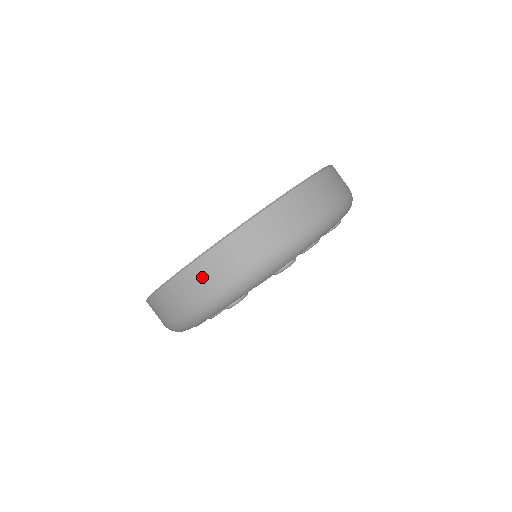
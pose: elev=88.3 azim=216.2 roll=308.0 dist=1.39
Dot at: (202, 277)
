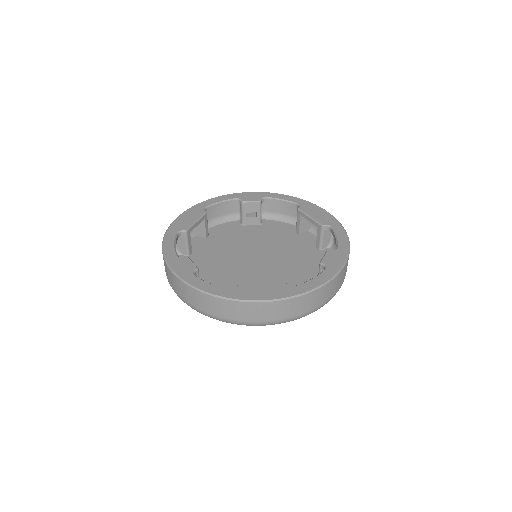
Dot at: (265, 311)
